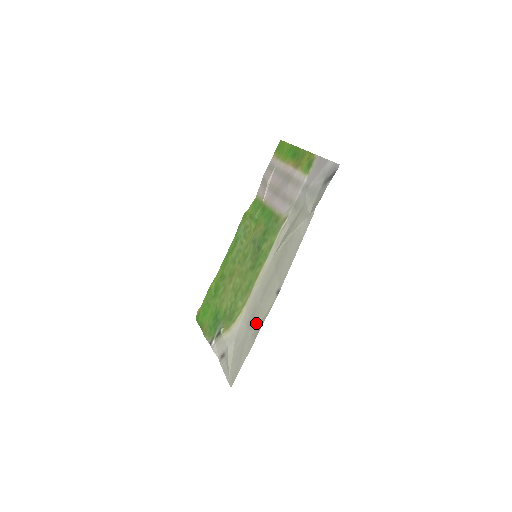
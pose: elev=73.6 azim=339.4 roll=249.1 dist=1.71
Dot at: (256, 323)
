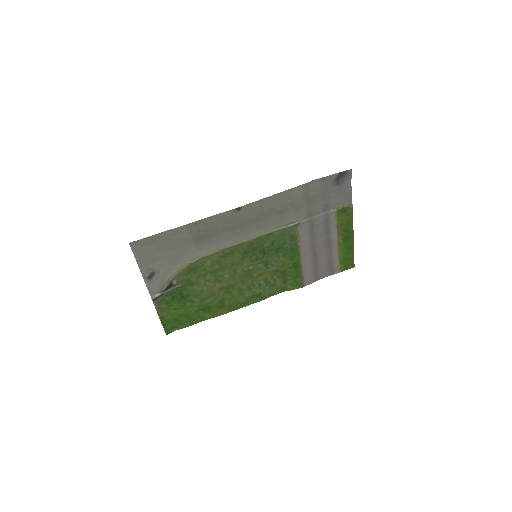
Dot at: (202, 230)
